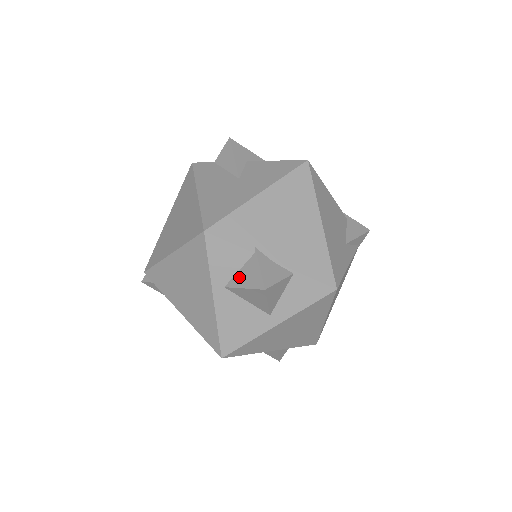
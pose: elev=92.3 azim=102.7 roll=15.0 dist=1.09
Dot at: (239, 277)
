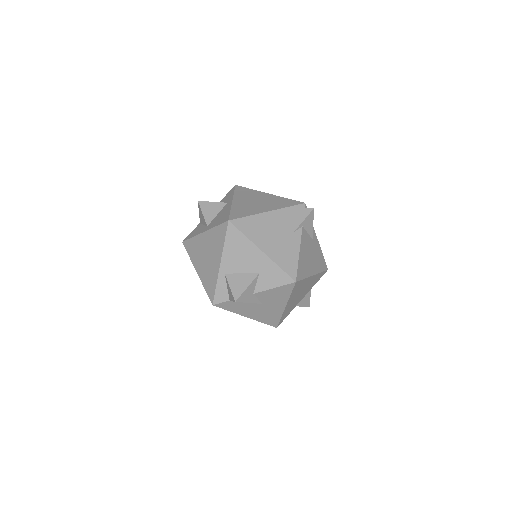
Dot at: occluded
